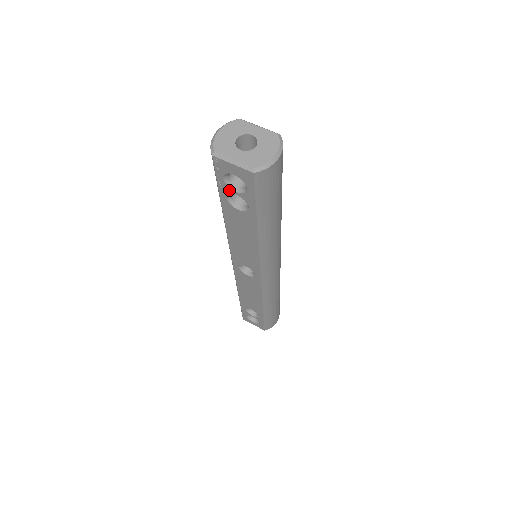
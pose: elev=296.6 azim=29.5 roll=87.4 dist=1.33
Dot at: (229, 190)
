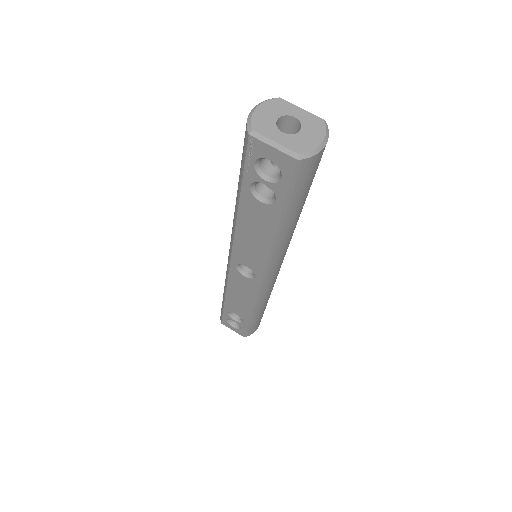
Dot at: (257, 178)
